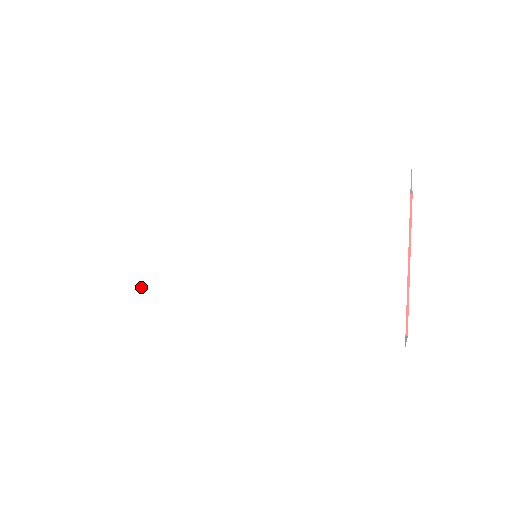
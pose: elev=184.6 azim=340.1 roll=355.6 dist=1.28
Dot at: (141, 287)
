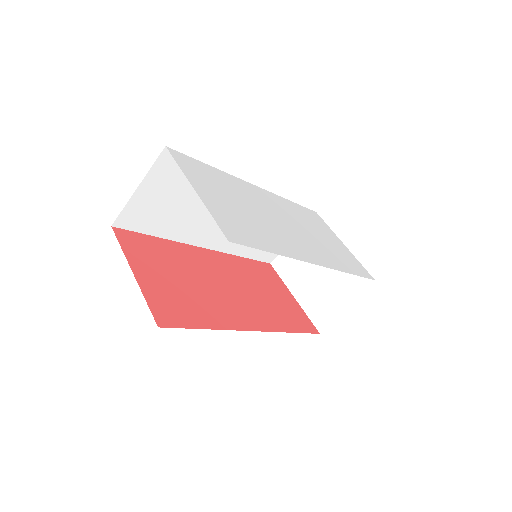
Dot at: (248, 227)
